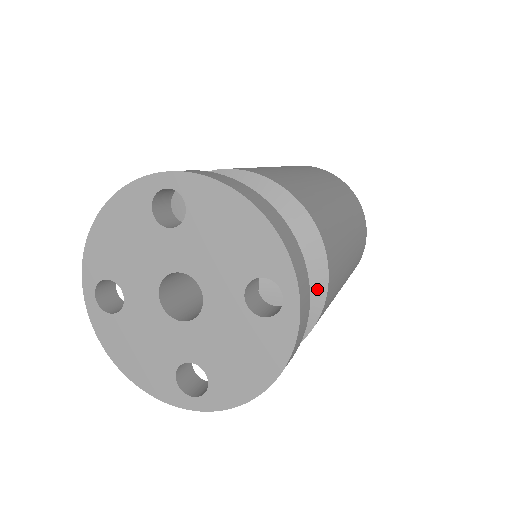
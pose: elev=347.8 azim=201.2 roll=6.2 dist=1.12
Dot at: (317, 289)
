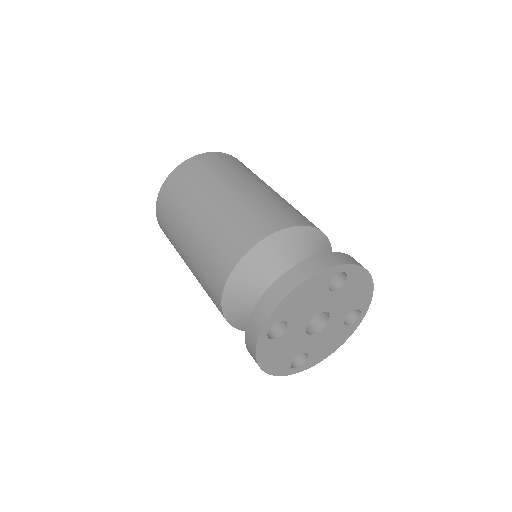
Dot at: occluded
